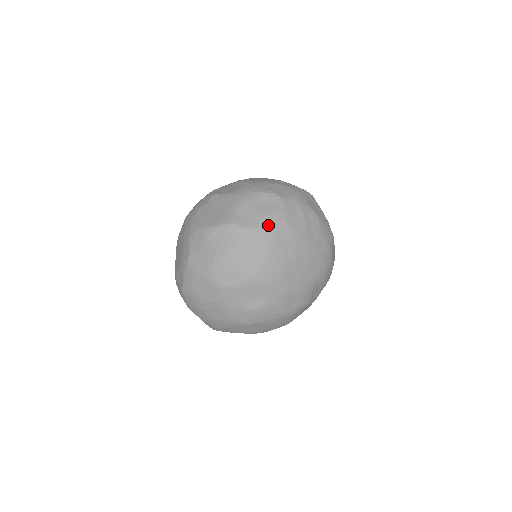
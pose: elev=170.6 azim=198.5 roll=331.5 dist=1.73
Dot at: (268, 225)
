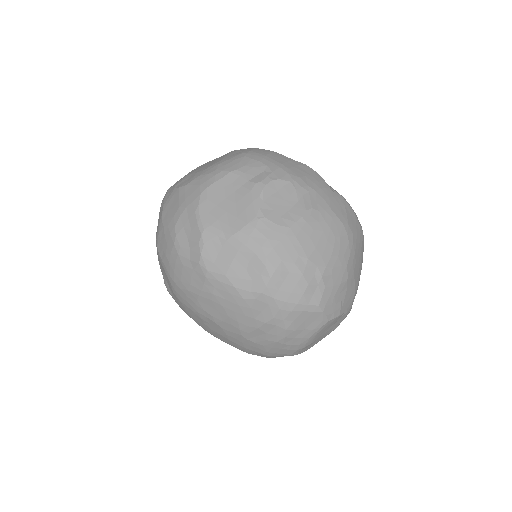
Dot at: (218, 284)
